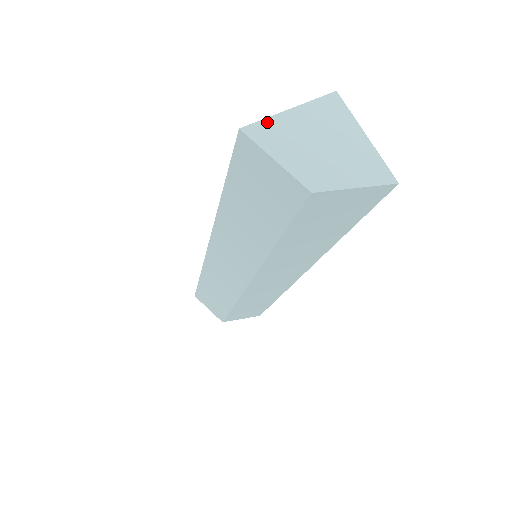
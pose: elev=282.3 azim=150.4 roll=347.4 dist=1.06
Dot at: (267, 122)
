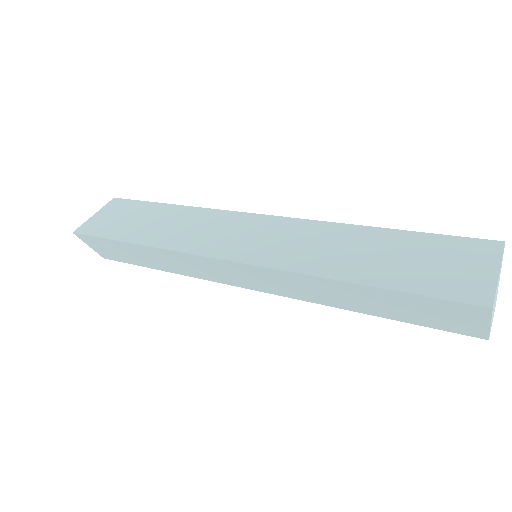
Dot at: occluded
